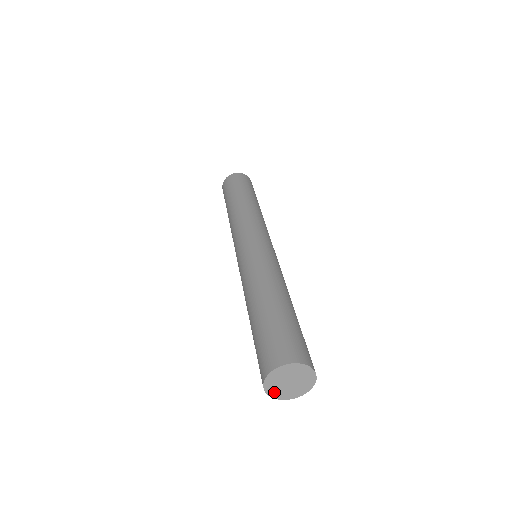
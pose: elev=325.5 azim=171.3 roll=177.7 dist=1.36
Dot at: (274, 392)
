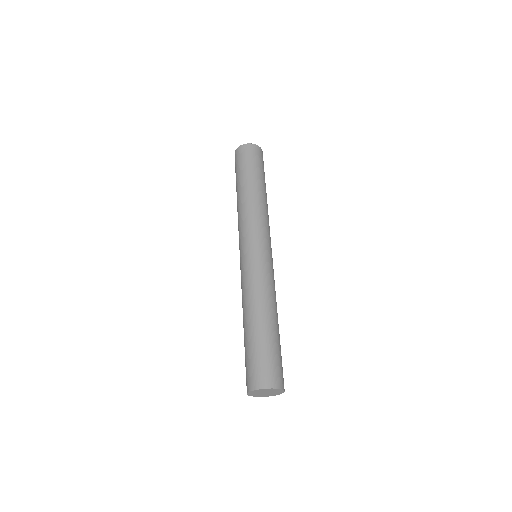
Dot at: (252, 394)
